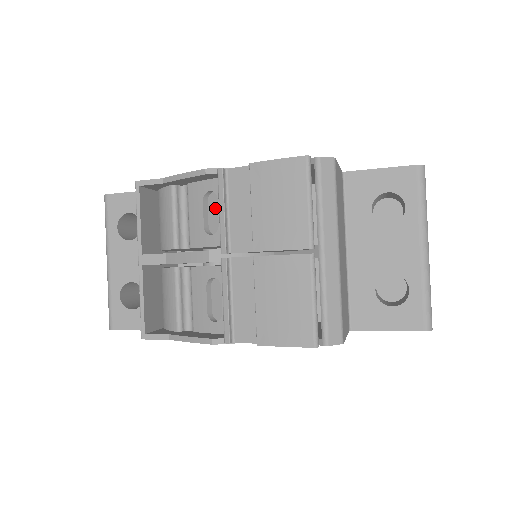
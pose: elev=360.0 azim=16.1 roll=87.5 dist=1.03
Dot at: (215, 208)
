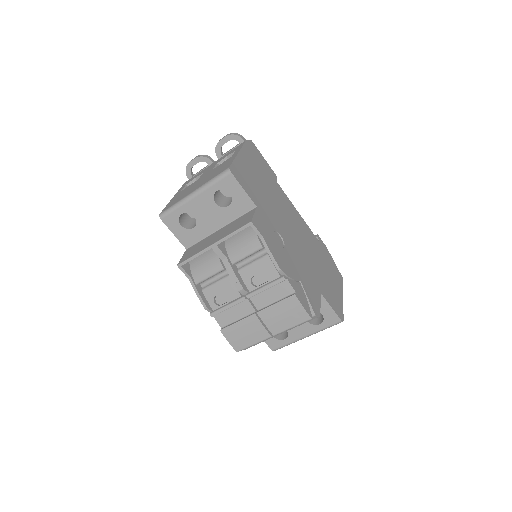
Dot at: (265, 277)
